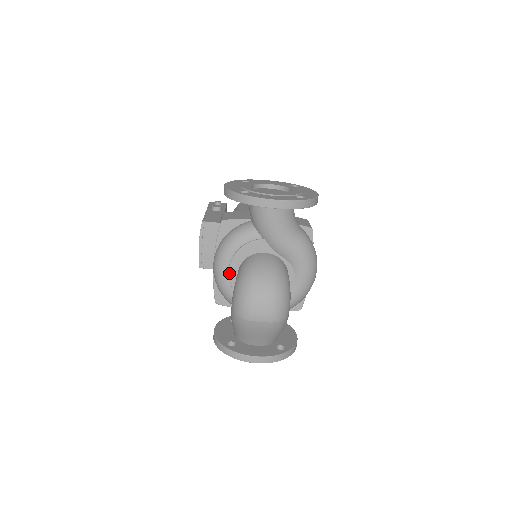
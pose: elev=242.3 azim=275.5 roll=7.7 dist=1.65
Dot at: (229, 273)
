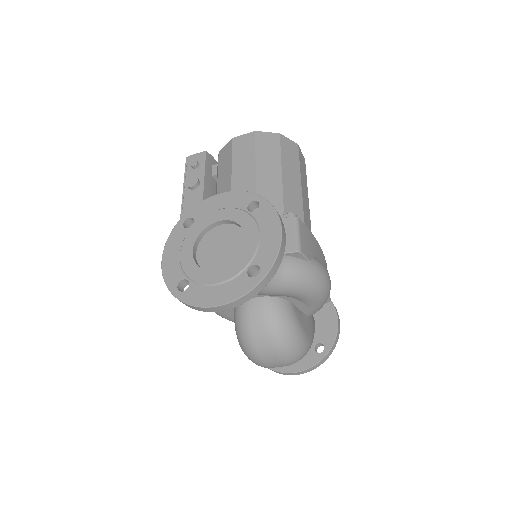
Dot at: (227, 316)
